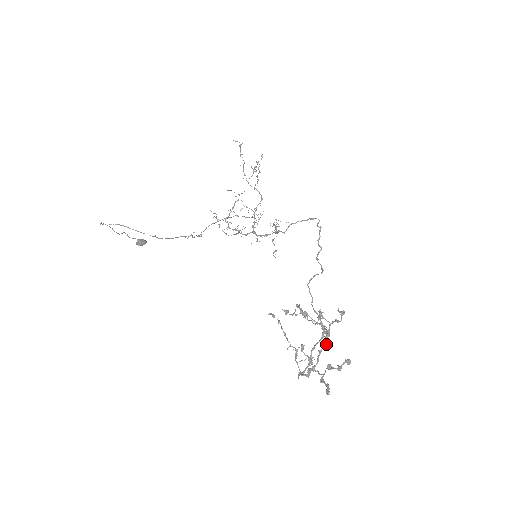
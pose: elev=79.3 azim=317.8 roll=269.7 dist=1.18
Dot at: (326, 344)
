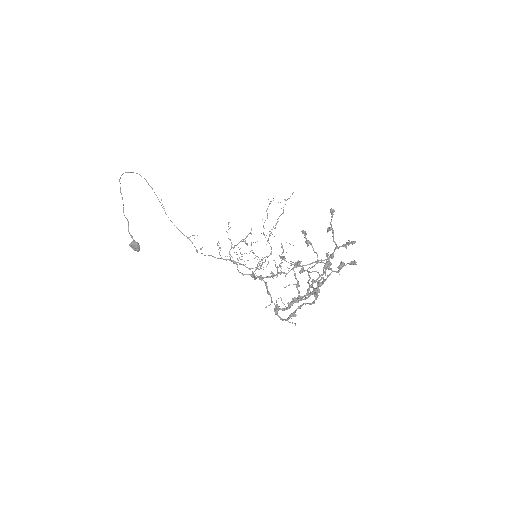
Dot at: occluded
